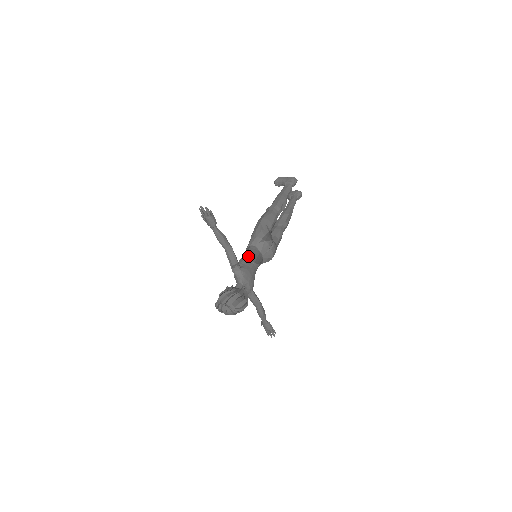
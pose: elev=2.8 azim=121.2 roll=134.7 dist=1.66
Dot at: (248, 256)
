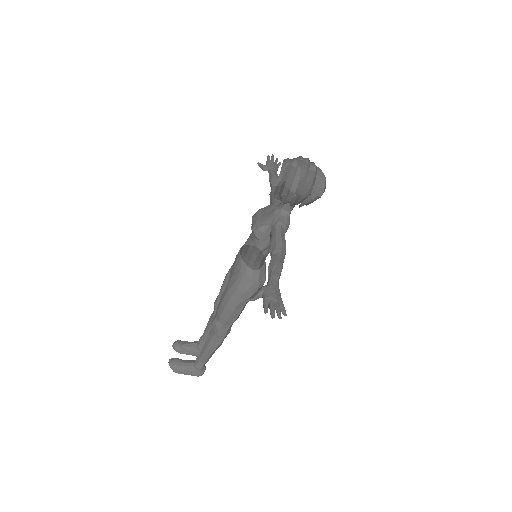
Dot at: occluded
